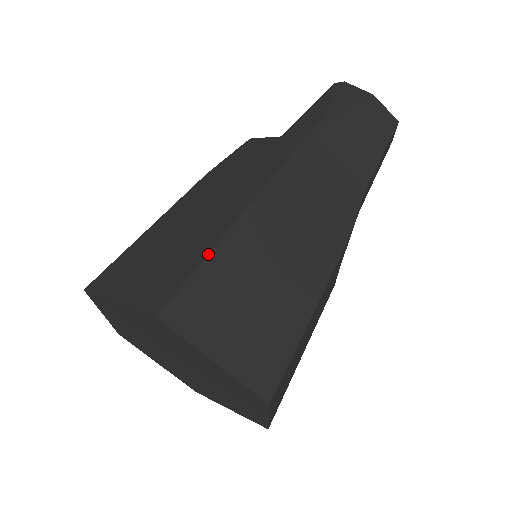
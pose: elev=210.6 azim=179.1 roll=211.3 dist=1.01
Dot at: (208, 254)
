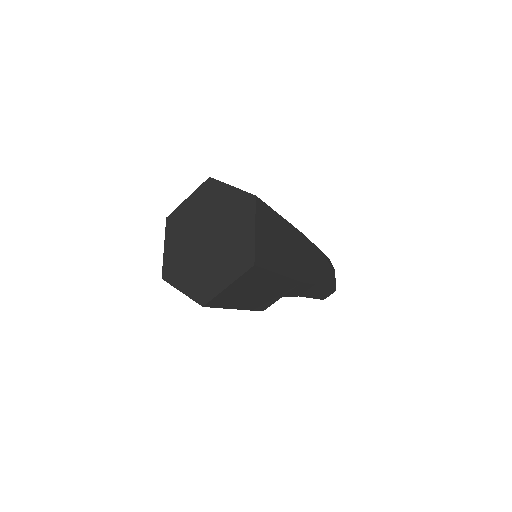
Dot at: (275, 211)
